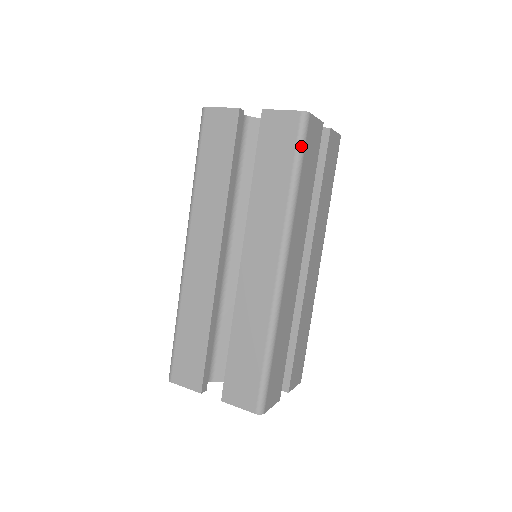
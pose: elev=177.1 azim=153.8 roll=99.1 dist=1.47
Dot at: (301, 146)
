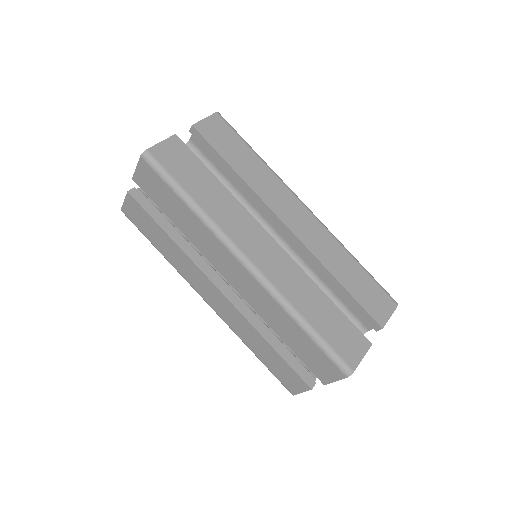
Dot at: occluded
